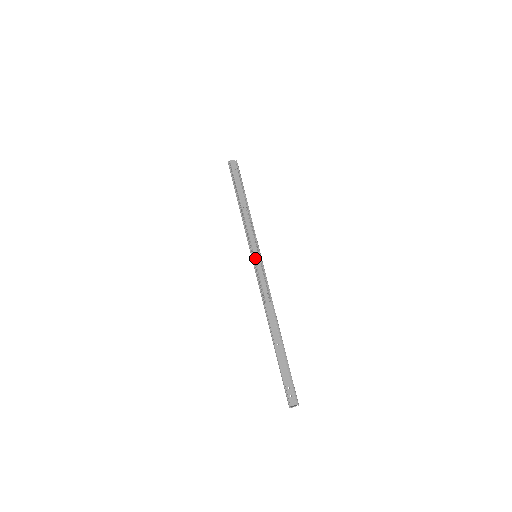
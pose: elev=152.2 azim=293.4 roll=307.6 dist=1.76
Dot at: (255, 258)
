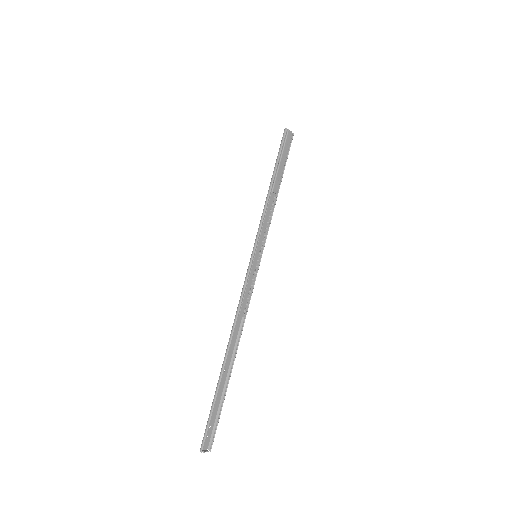
Dot at: (254, 258)
